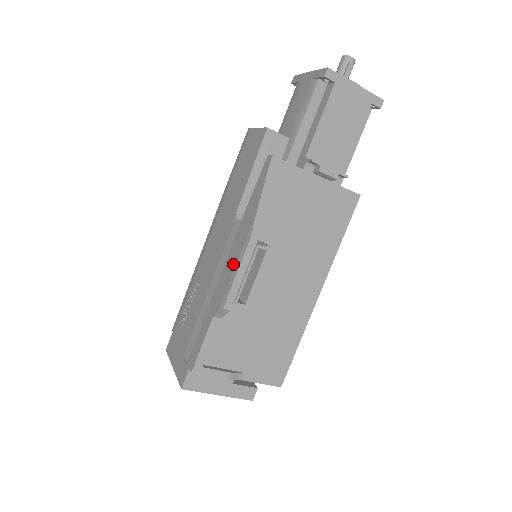
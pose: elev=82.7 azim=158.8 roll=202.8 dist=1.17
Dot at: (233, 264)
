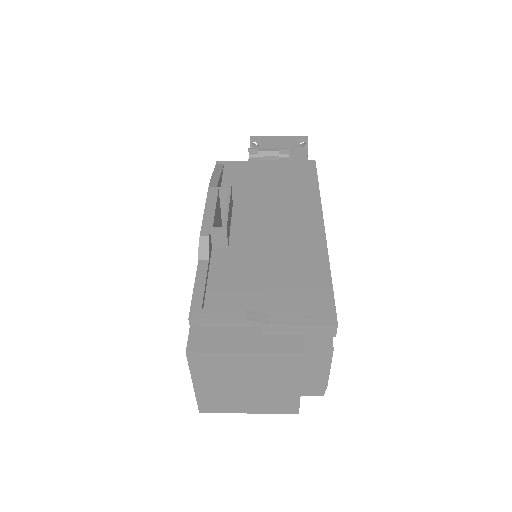
Dot at: occluded
